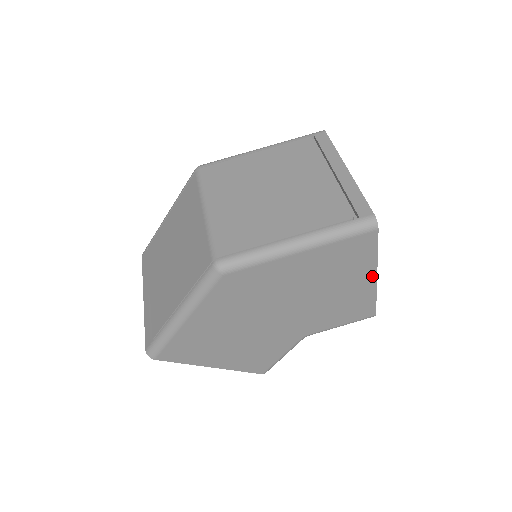
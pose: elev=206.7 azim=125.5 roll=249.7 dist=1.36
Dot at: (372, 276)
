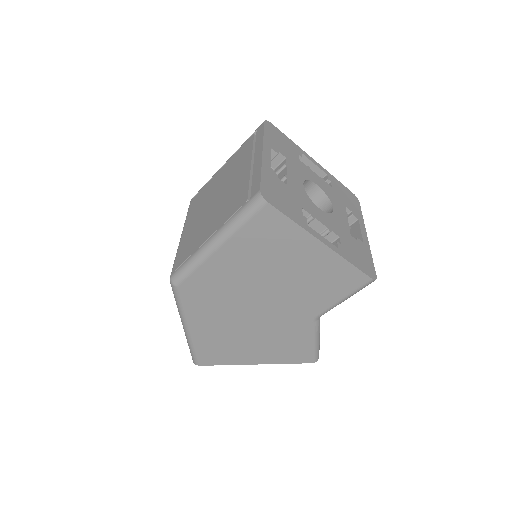
Dot at: (317, 244)
